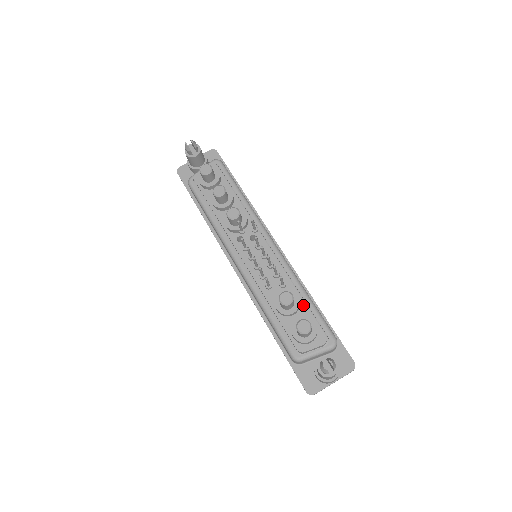
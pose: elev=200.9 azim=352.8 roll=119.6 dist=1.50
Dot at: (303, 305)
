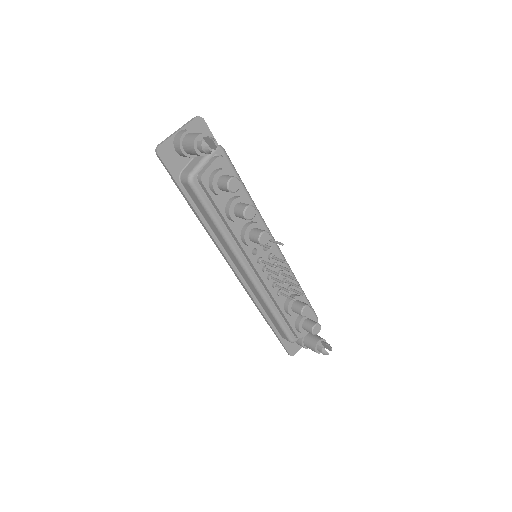
Dot at: occluded
